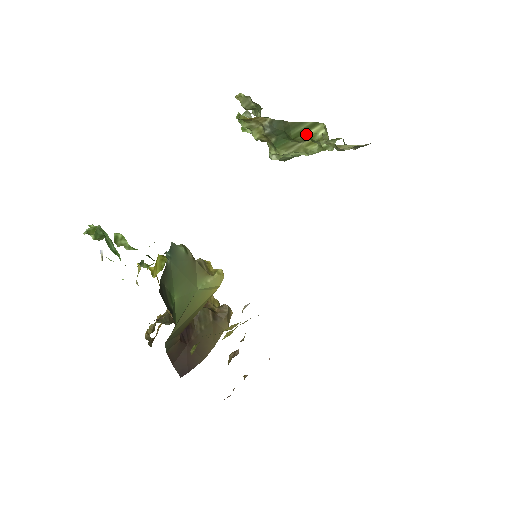
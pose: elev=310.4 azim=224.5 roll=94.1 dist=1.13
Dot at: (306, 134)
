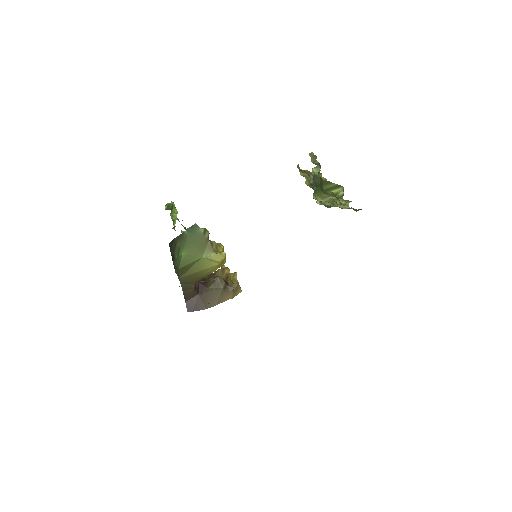
Dot at: (332, 191)
